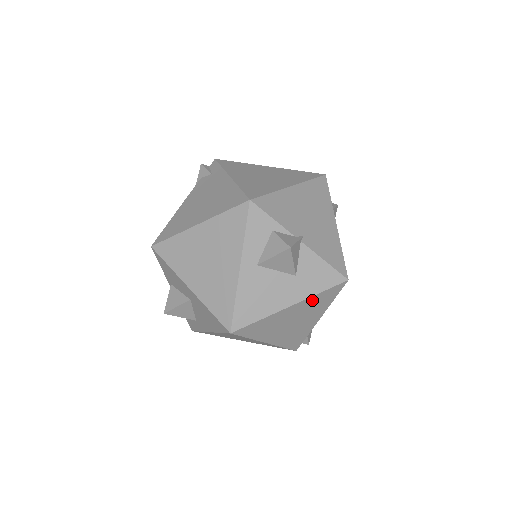
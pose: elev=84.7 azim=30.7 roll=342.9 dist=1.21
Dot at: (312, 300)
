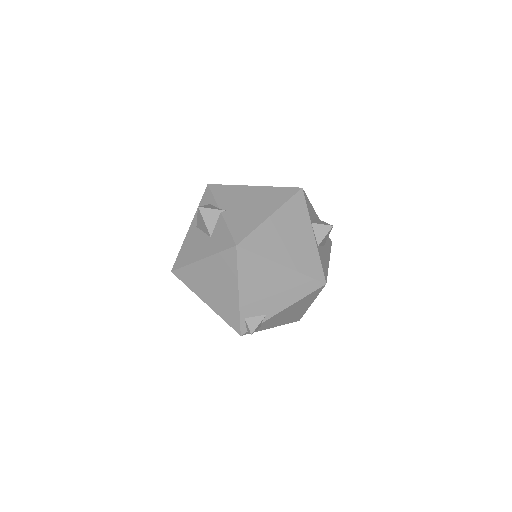
Dot at: (217, 260)
